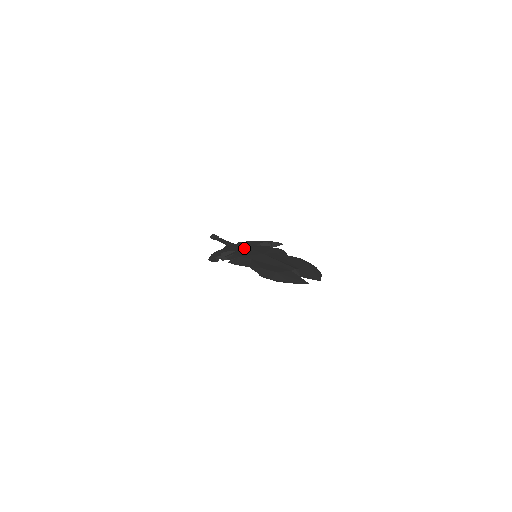
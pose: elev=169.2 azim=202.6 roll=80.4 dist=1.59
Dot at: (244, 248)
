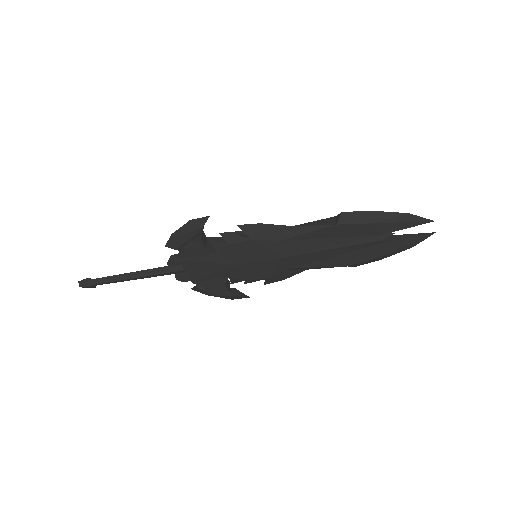
Dot at: occluded
